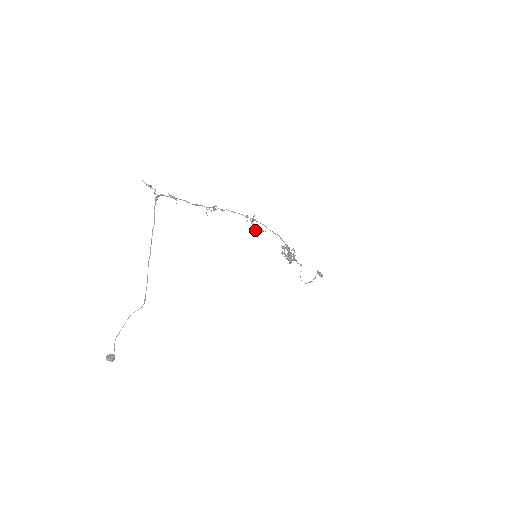
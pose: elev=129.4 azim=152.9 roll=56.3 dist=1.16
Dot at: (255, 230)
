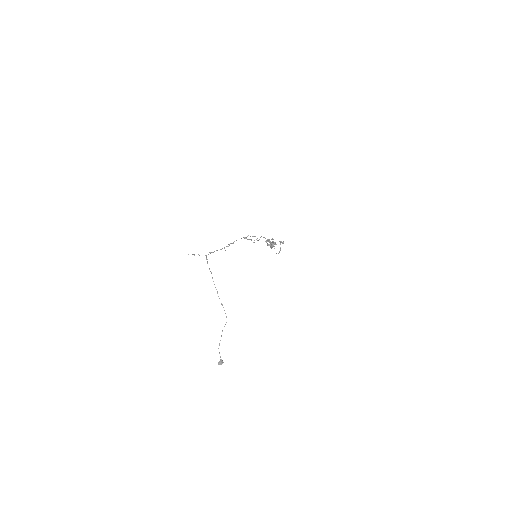
Dot at: (253, 242)
